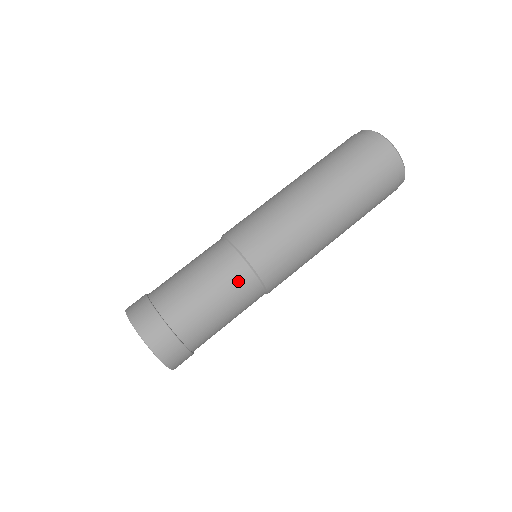
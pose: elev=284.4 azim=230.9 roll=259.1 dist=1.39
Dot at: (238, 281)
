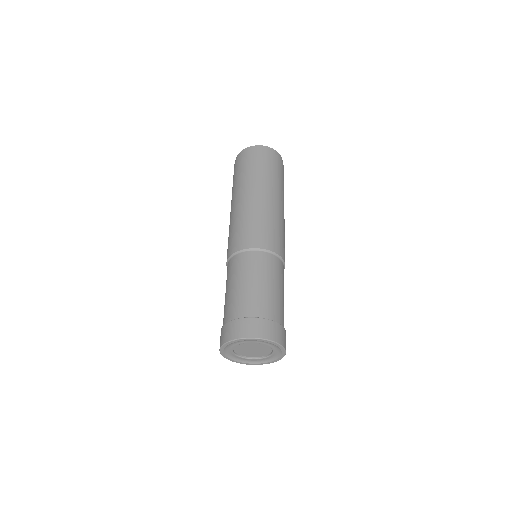
Dot at: (264, 263)
